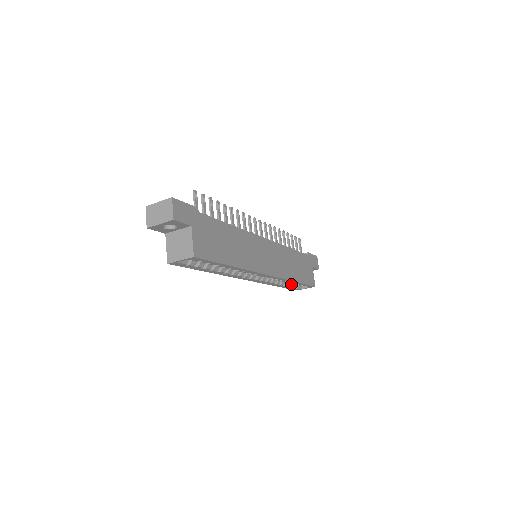
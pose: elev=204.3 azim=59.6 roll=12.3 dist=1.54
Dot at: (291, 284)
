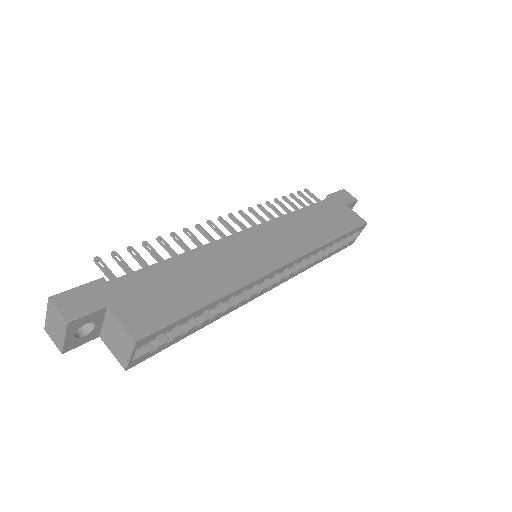
Dot at: (336, 245)
